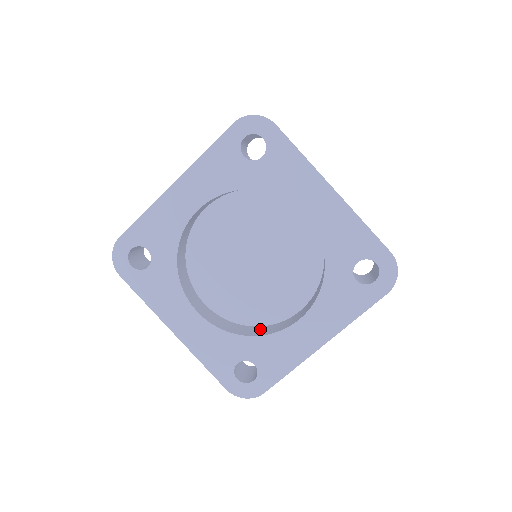
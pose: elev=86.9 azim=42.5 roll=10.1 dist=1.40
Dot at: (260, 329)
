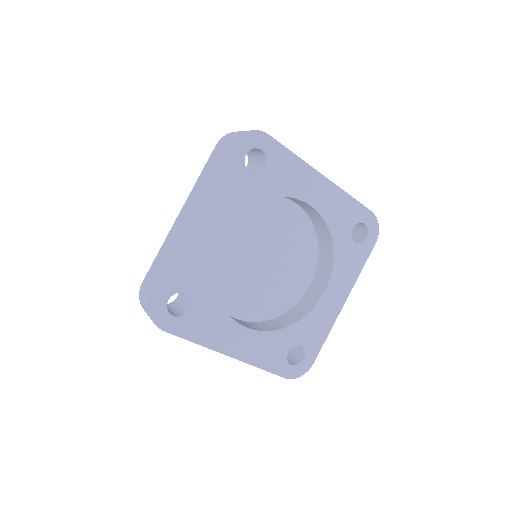
Dot at: (289, 315)
